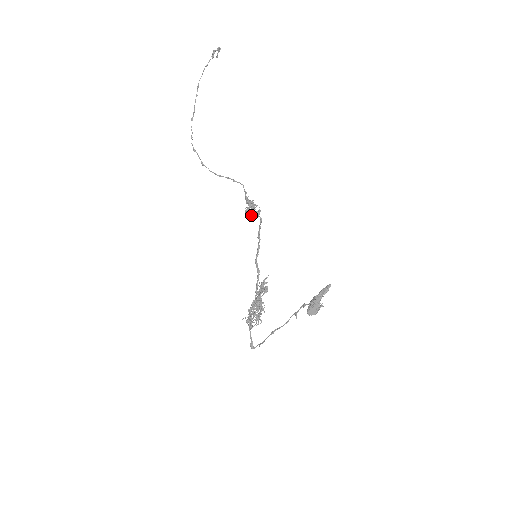
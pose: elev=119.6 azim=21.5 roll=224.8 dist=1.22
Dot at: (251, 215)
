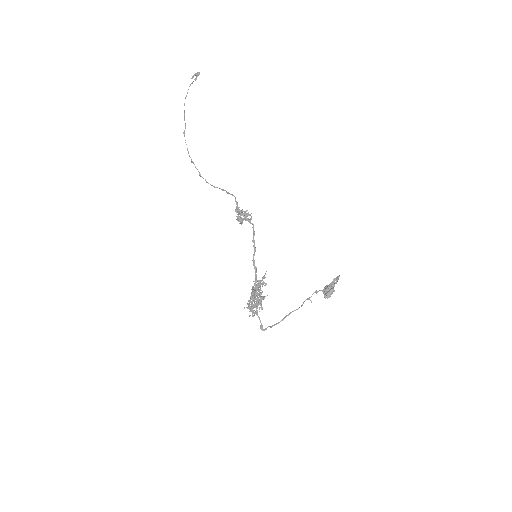
Dot at: (242, 222)
